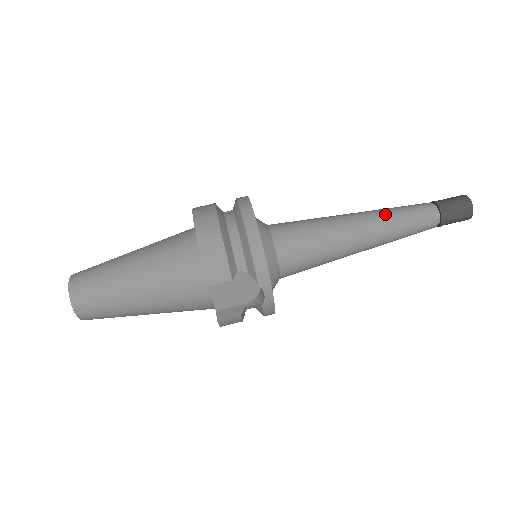
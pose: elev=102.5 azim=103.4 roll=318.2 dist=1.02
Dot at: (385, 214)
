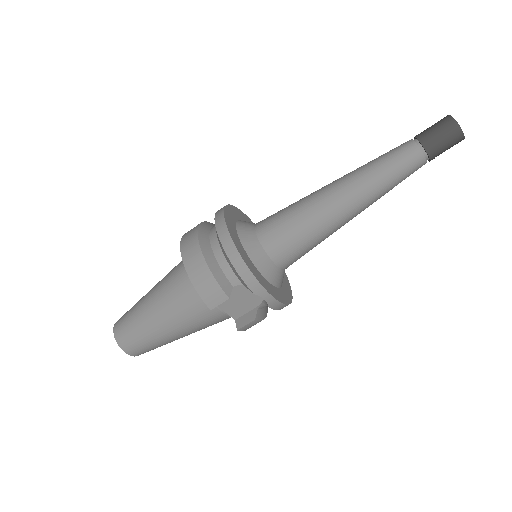
Dot at: (363, 173)
